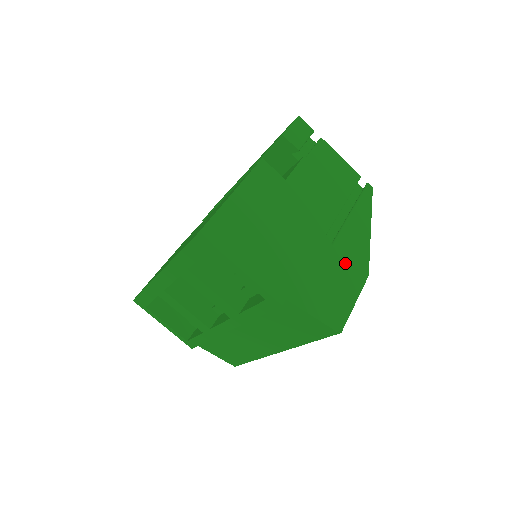
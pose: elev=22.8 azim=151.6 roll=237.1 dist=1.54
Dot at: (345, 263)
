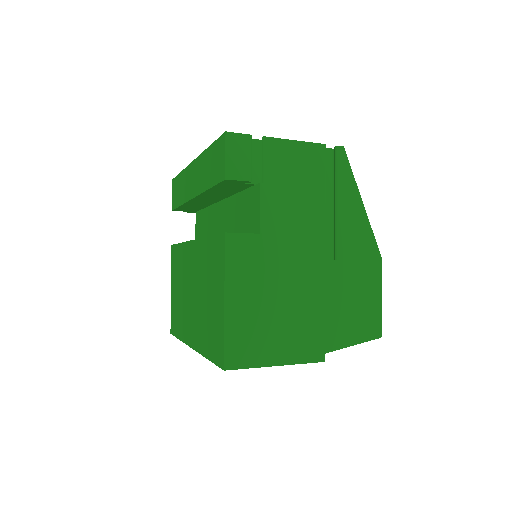
Dot at: (356, 267)
